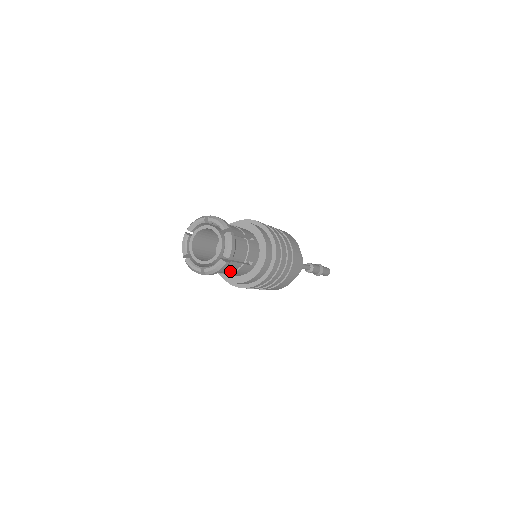
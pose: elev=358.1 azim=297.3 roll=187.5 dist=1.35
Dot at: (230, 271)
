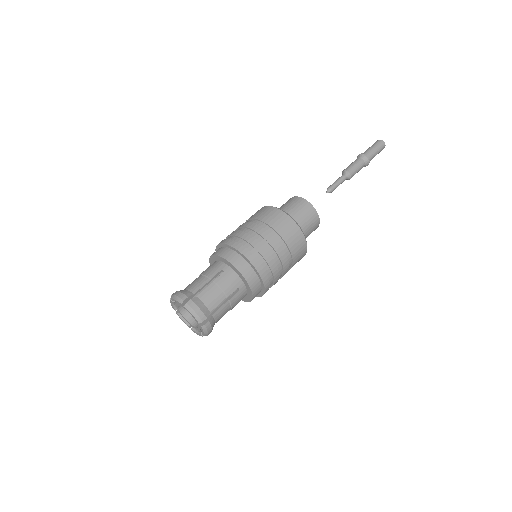
Dot at: occluded
